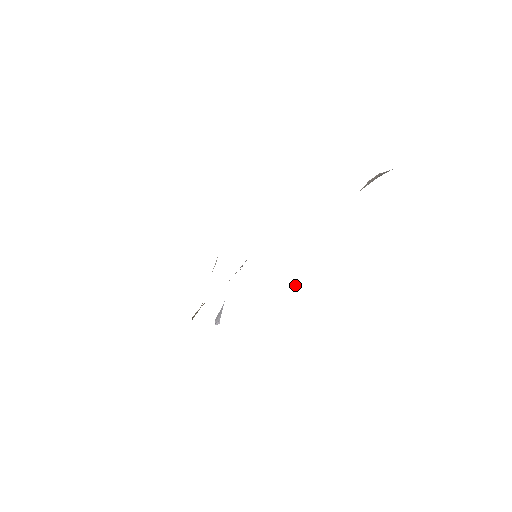
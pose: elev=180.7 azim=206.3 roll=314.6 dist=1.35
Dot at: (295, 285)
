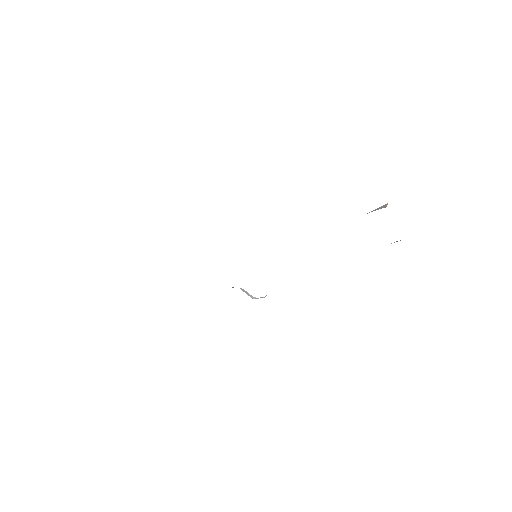
Dot at: (396, 241)
